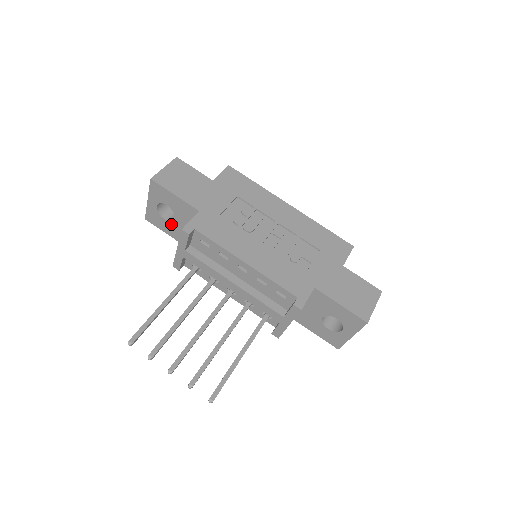
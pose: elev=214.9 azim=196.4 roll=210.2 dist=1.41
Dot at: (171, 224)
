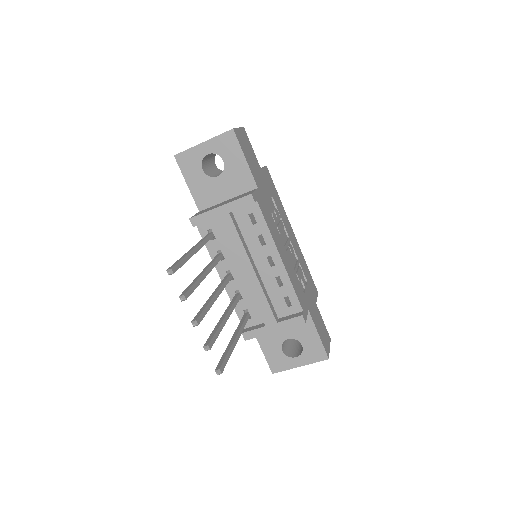
Dot at: (205, 179)
